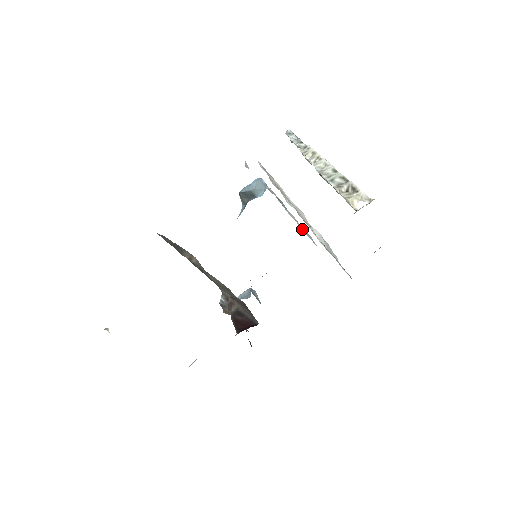
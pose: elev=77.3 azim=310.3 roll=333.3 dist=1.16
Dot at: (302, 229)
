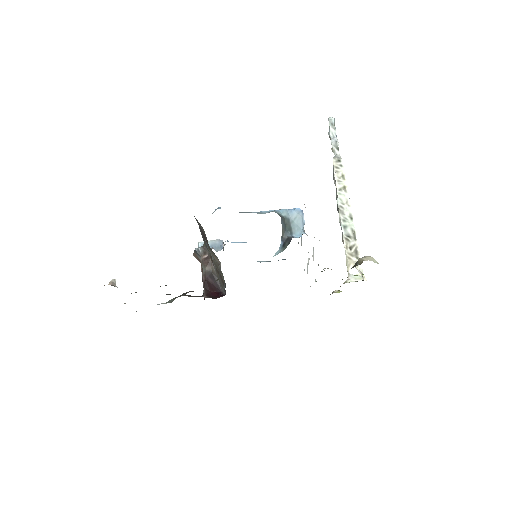
Dot at: occluded
